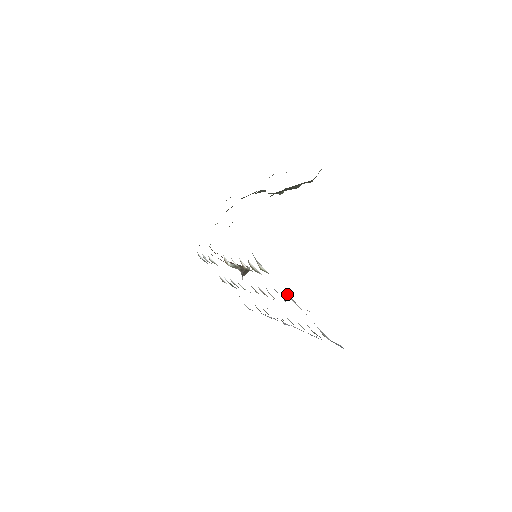
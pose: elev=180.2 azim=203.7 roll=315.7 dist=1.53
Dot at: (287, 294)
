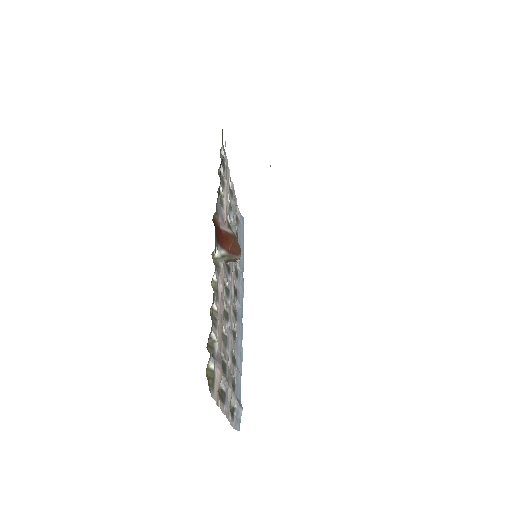
Dot at: (222, 380)
